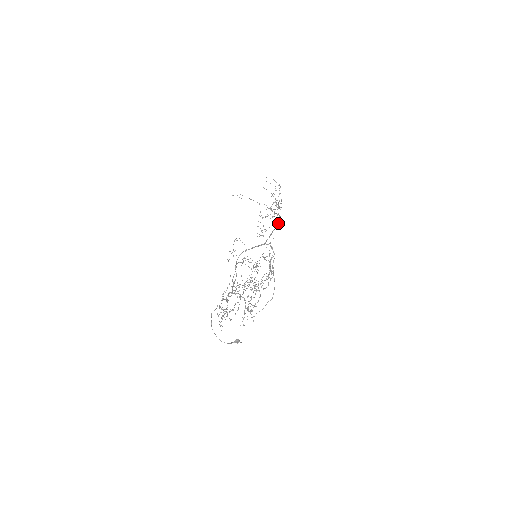
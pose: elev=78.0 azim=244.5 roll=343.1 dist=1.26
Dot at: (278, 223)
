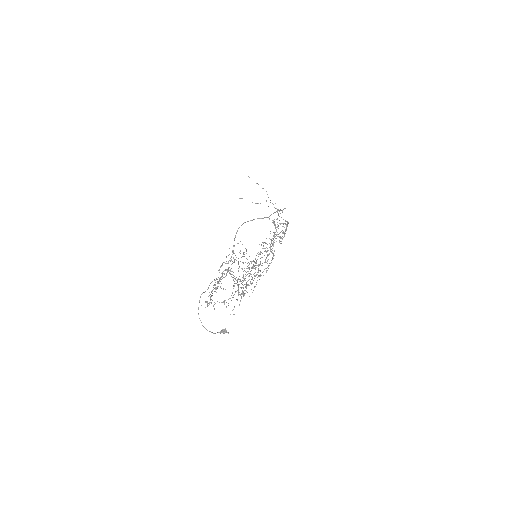
Dot at: (283, 209)
